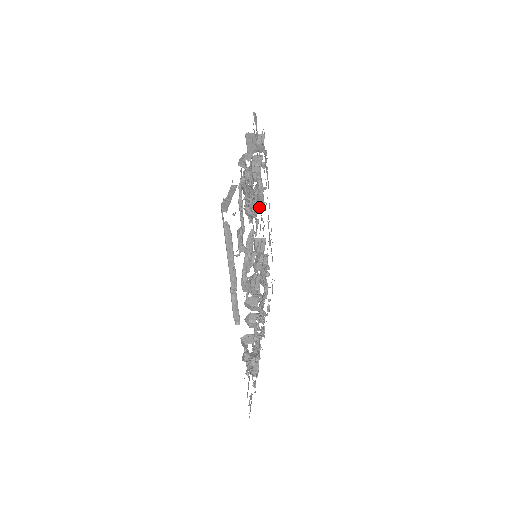
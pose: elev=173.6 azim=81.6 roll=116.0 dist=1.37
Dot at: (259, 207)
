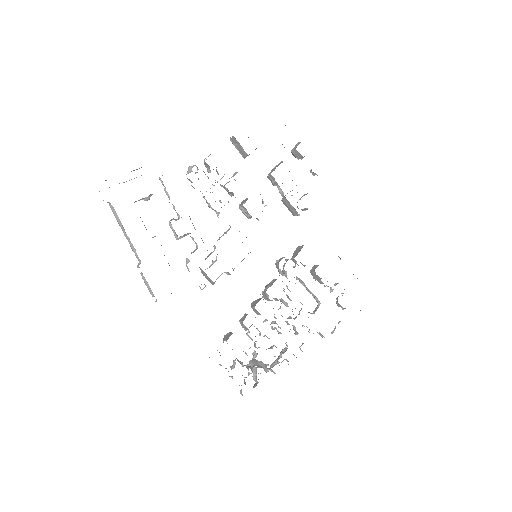
Dot at: occluded
